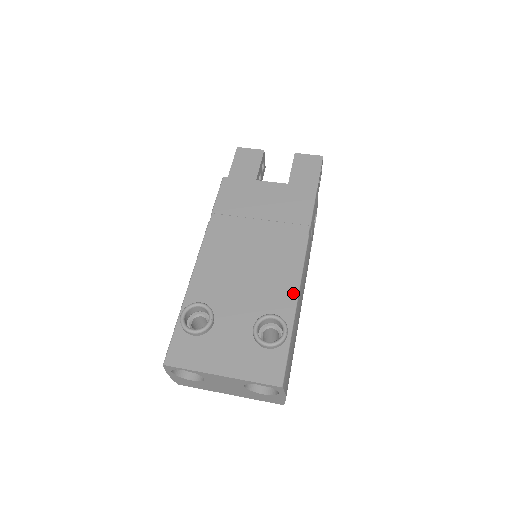
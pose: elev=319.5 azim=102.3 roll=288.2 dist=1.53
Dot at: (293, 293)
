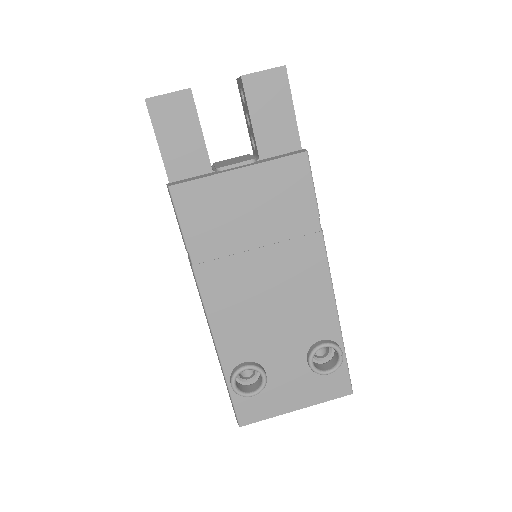
Dot at: (331, 309)
